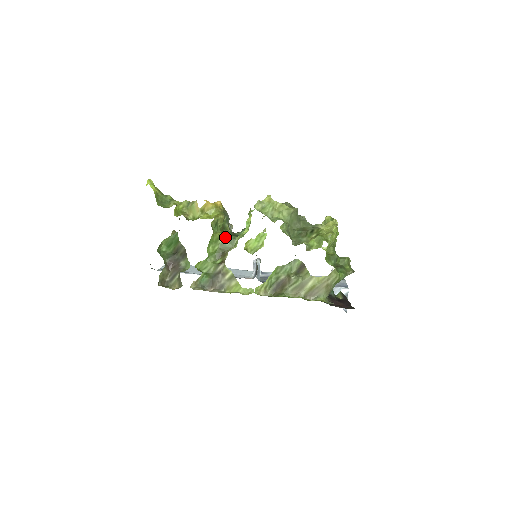
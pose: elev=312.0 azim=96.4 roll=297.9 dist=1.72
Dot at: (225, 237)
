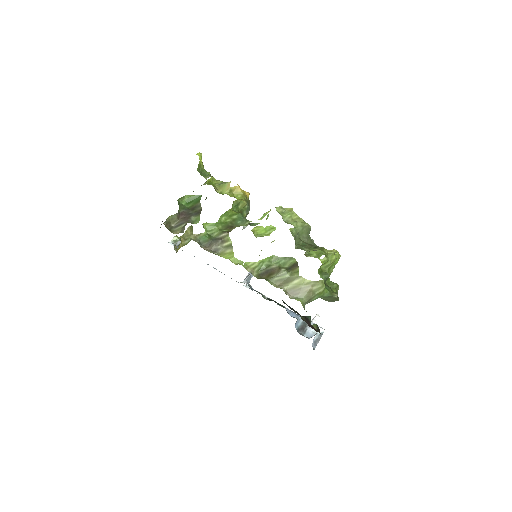
Dot at: (240, 216)
